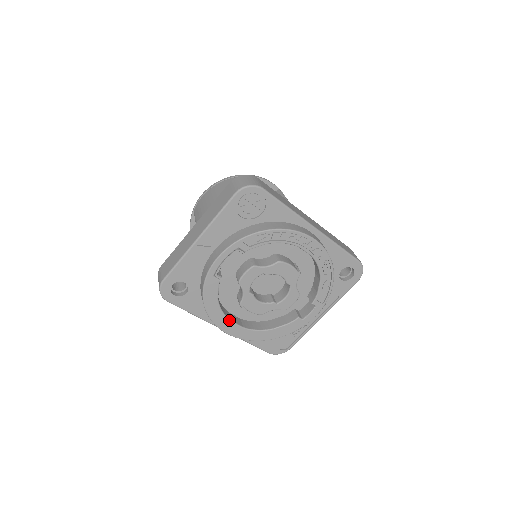
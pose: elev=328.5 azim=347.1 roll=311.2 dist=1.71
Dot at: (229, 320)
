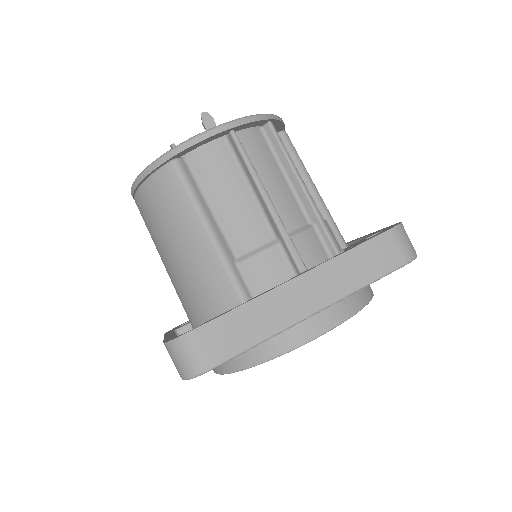
Dot at: occluded
